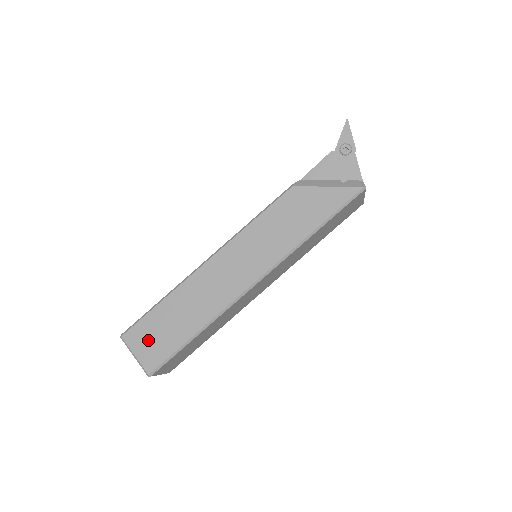
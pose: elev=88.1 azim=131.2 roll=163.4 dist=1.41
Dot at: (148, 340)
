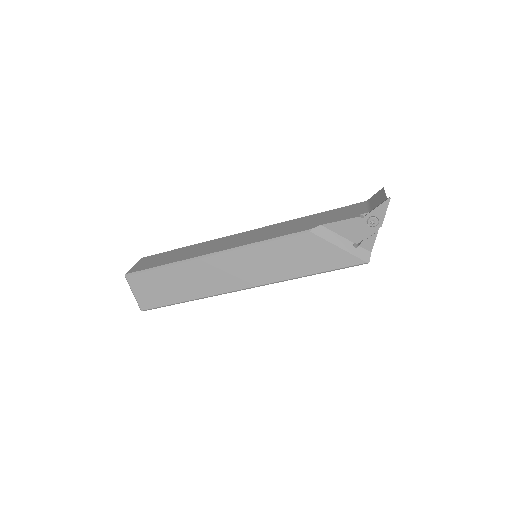
Dot at: (147, 289)
